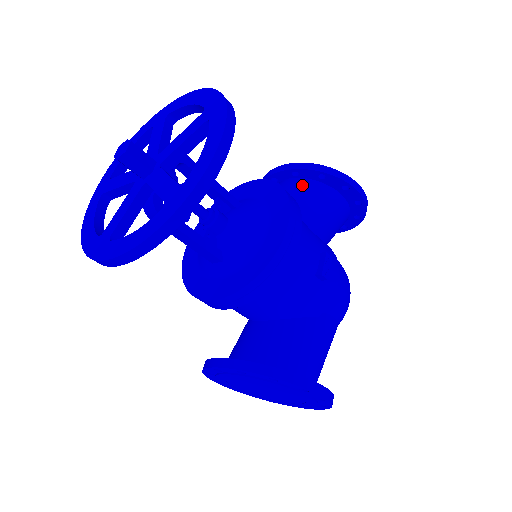
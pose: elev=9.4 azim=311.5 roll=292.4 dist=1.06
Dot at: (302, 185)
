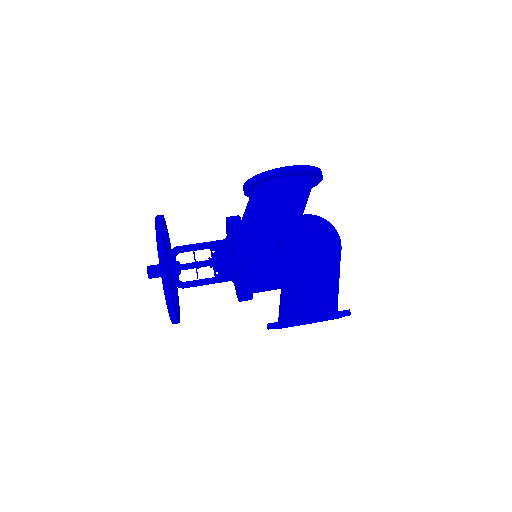
Dot at: (255, 194)
